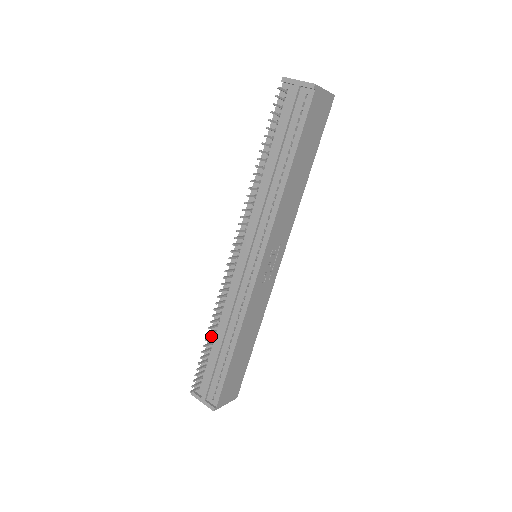
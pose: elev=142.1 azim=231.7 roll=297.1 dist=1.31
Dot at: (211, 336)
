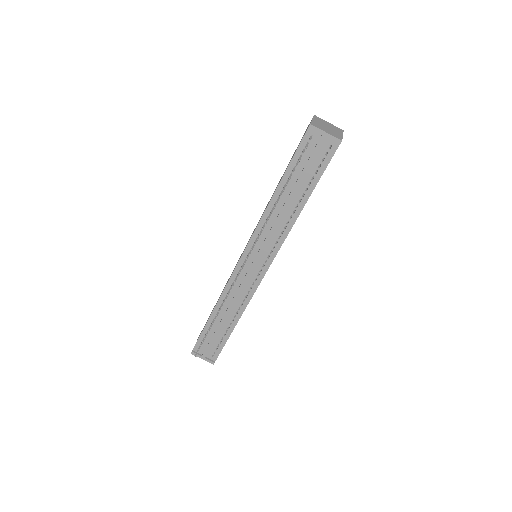
Dot at: (213, 316)
